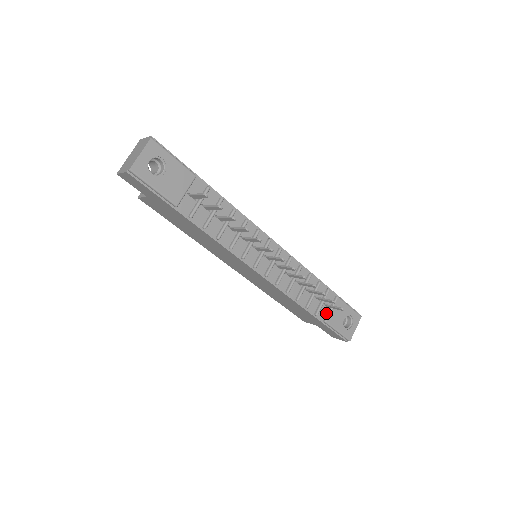
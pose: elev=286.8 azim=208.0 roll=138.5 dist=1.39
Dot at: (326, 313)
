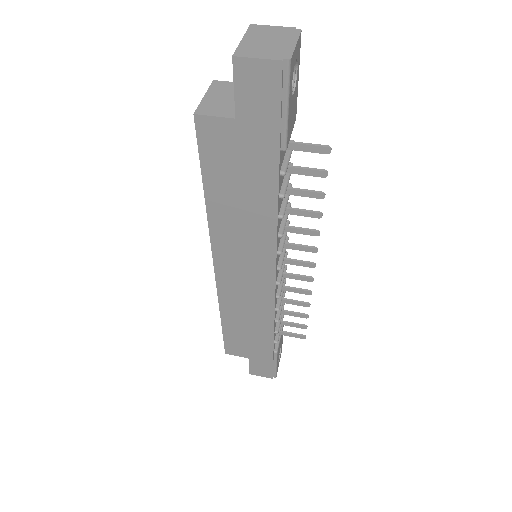
Dot at: occluded
